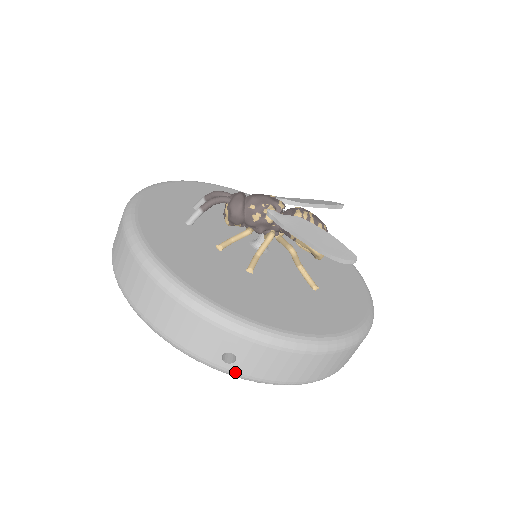
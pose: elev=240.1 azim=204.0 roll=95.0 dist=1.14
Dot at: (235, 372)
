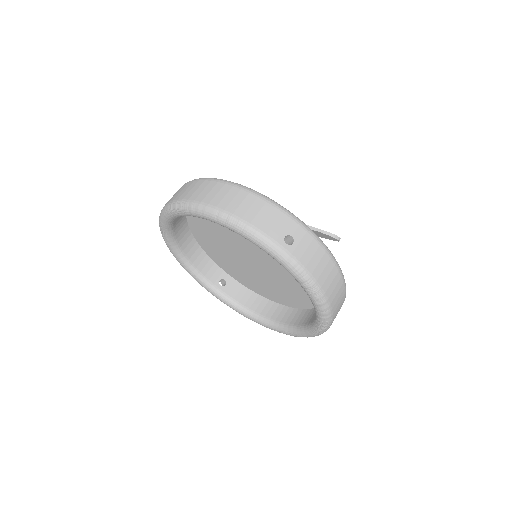
Dot at: (290, 254)
